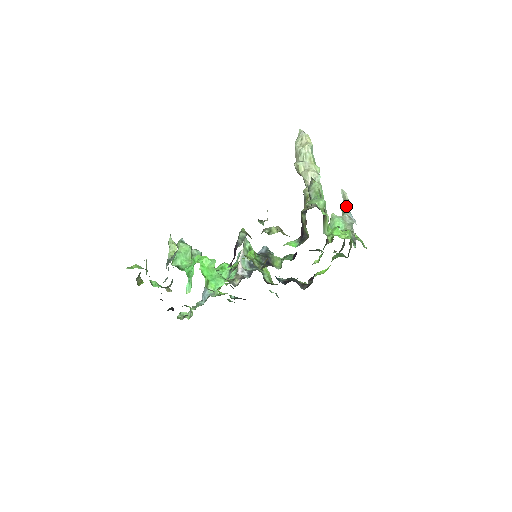
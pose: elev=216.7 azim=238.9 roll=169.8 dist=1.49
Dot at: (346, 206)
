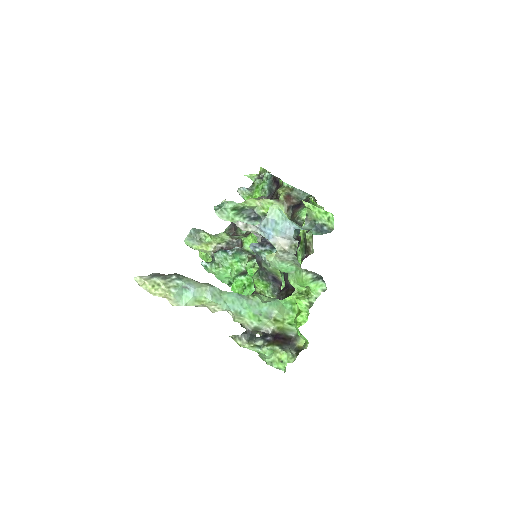
Dot at: occluded
